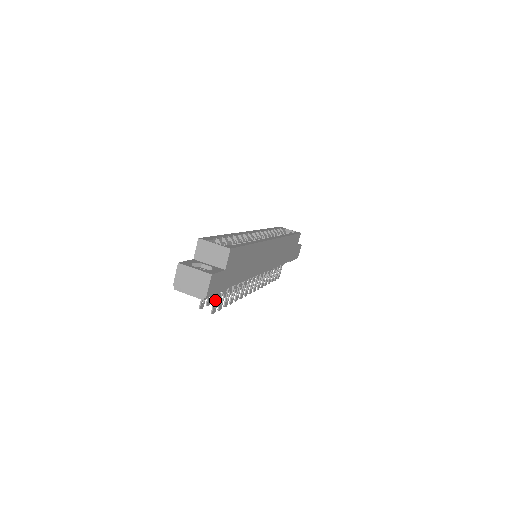
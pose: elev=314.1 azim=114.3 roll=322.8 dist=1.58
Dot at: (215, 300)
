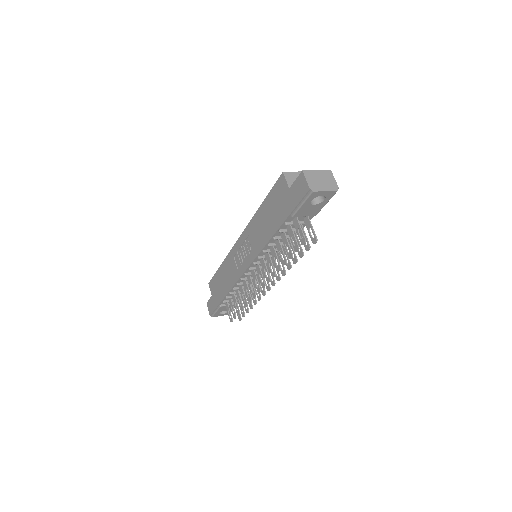
Dot at: (312, 228)
